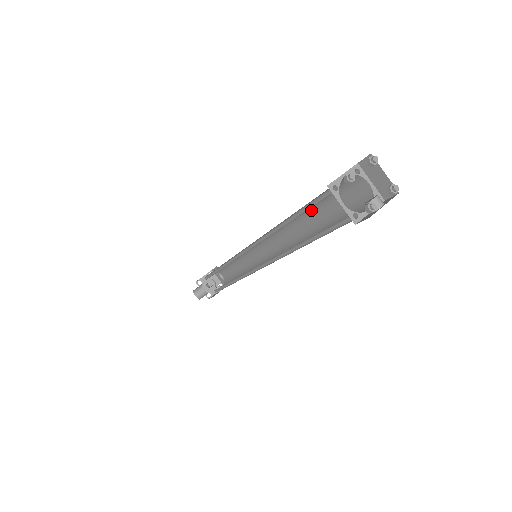
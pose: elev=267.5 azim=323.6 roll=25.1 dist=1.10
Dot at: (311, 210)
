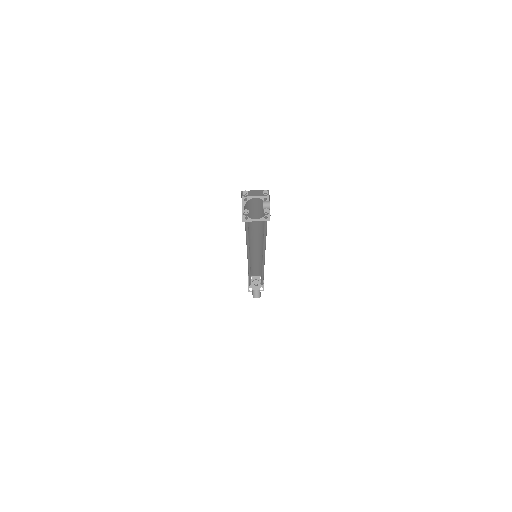
Dot at: (250, 222)
